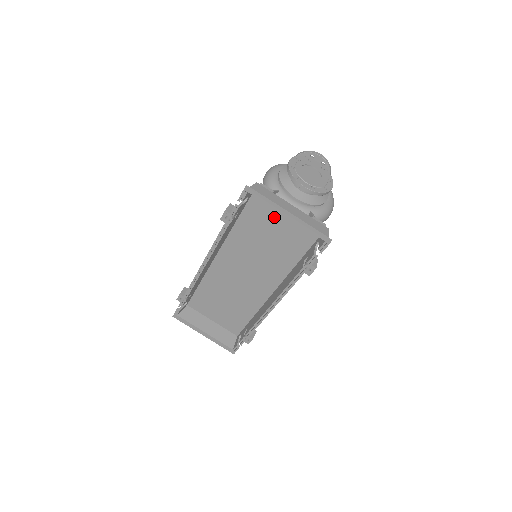
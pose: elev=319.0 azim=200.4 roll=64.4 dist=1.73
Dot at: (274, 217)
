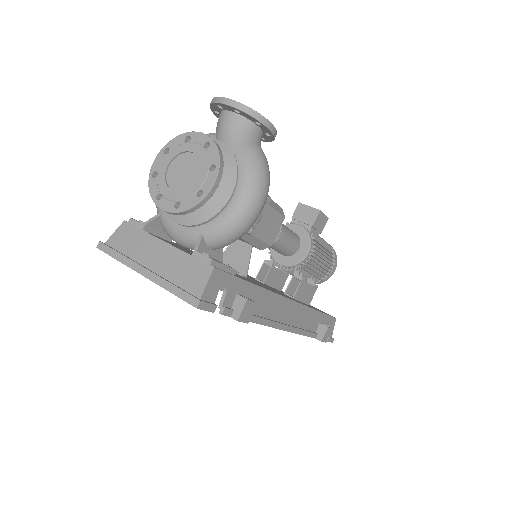
Dot at: occluded
